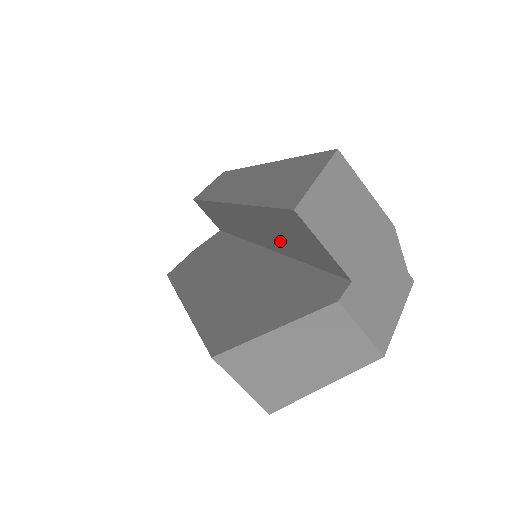
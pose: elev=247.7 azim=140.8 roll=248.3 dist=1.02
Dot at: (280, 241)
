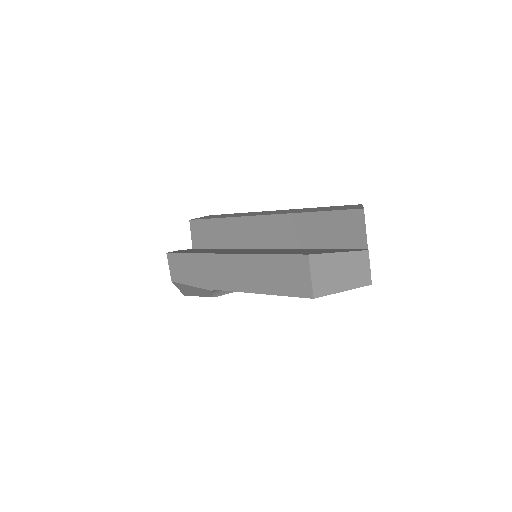
Dot at: (312, 236)
